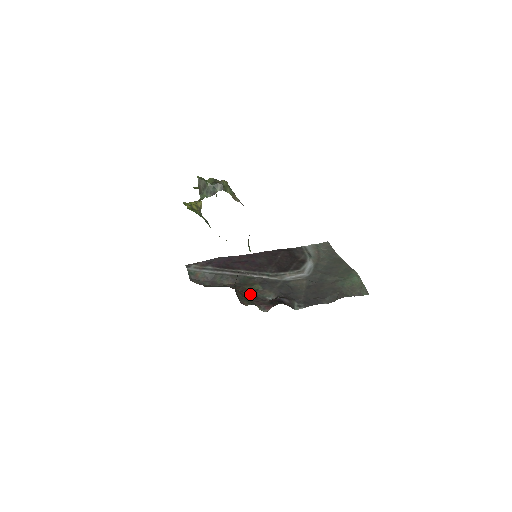
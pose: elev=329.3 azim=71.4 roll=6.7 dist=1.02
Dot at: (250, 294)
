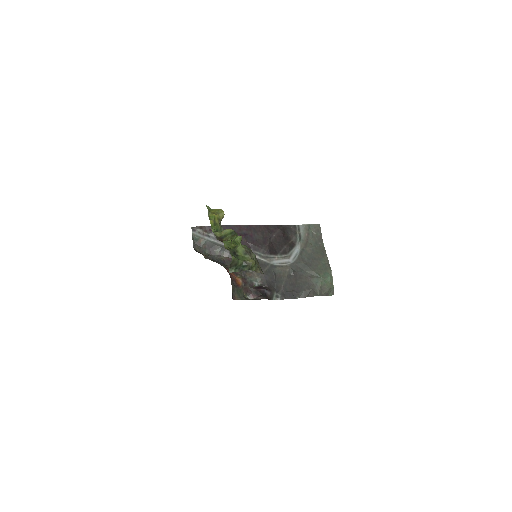
Dot at: (241, 278)
